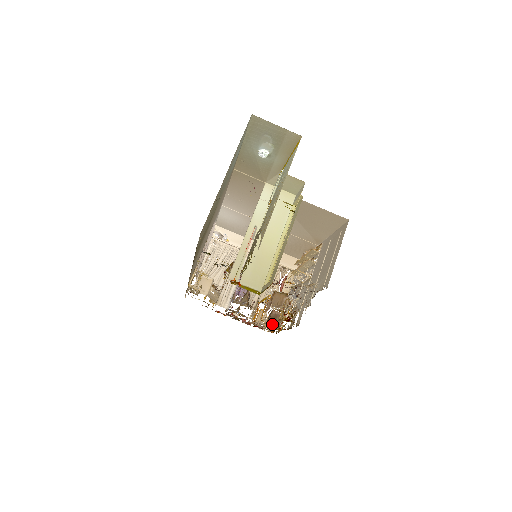
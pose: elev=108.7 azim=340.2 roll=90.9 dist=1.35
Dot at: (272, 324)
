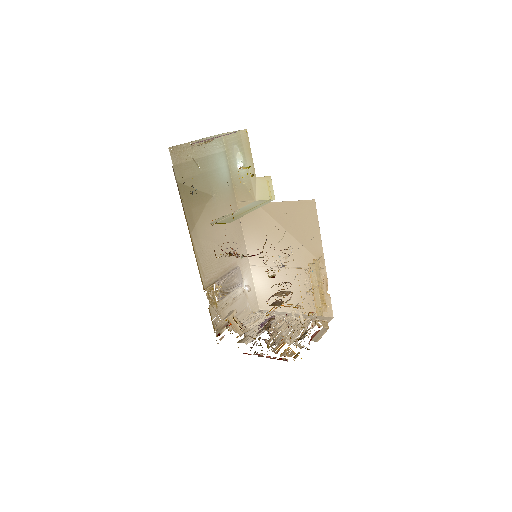
Dot at: occluded
